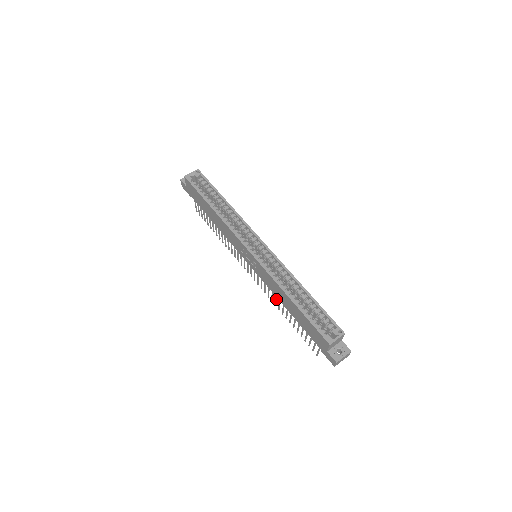
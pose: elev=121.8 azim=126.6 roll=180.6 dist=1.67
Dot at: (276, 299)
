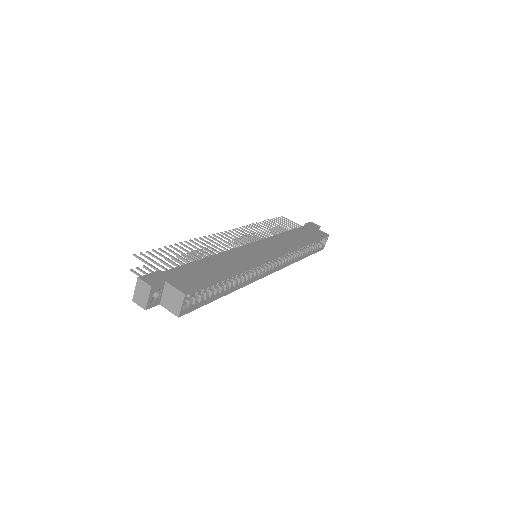
Dot at: occluded
